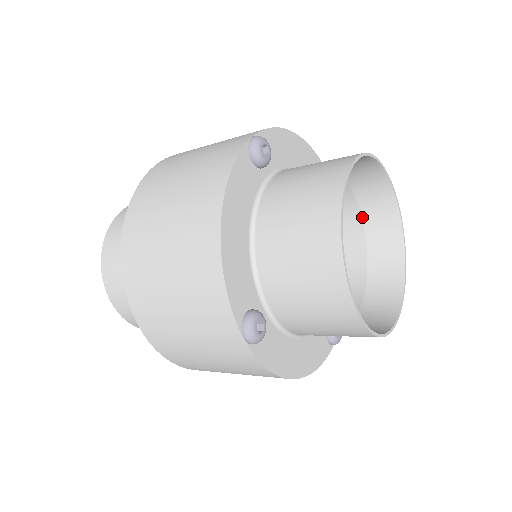
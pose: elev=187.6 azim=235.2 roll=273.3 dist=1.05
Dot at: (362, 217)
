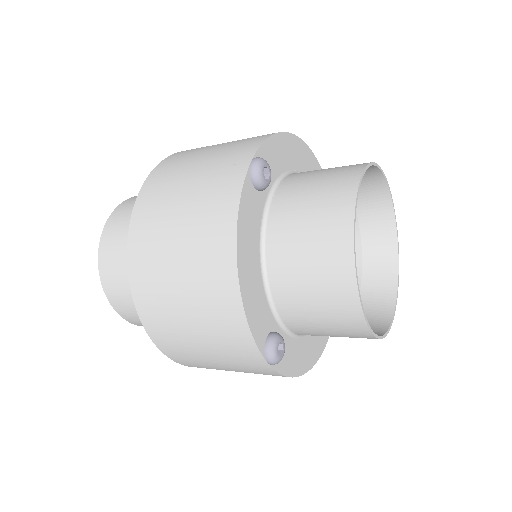
Dot at: occluded
